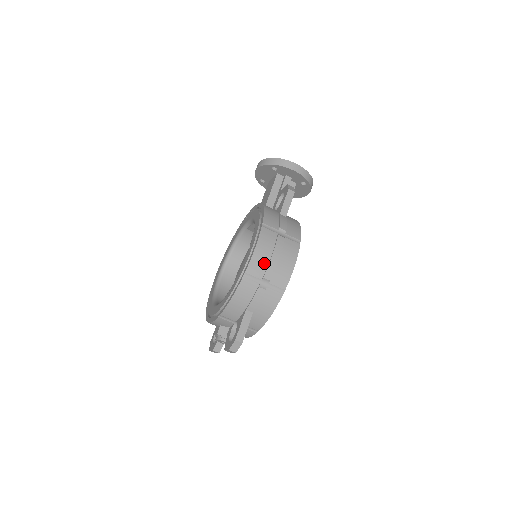
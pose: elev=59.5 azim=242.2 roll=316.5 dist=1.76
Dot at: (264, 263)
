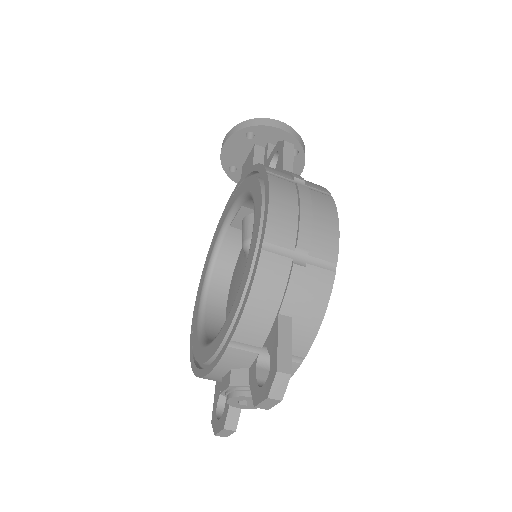
Dot at: (290, 222)
